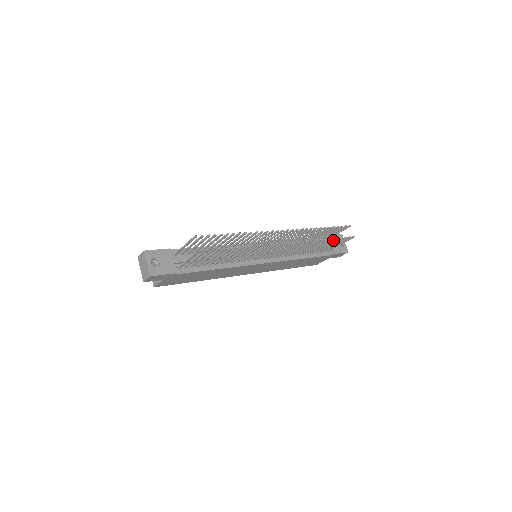
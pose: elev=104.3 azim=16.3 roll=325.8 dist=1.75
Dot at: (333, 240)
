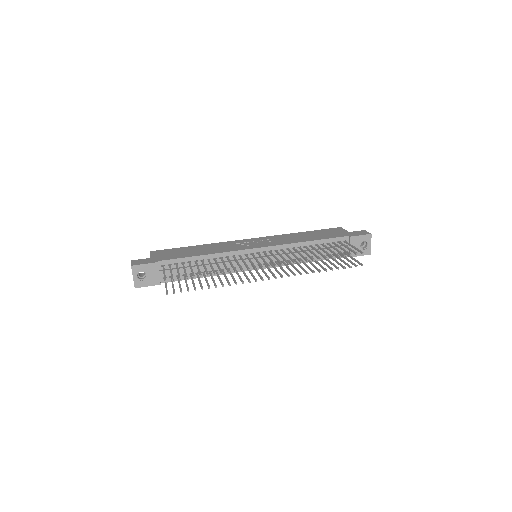
Dot at: (335, 267)
